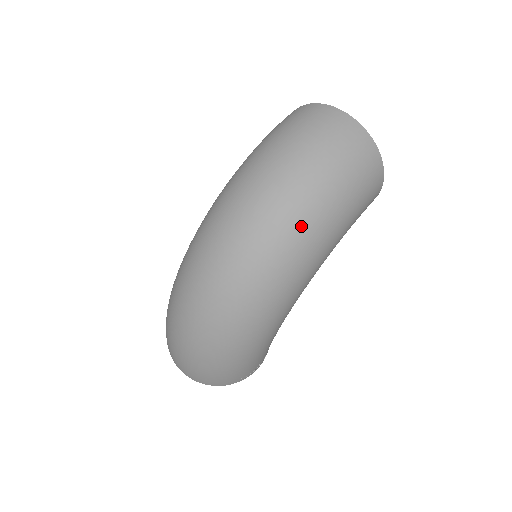
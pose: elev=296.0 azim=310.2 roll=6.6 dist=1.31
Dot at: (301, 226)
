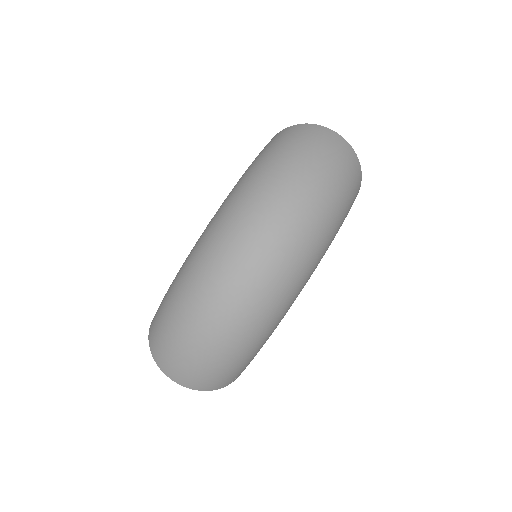
Dot at: (321, 222)
